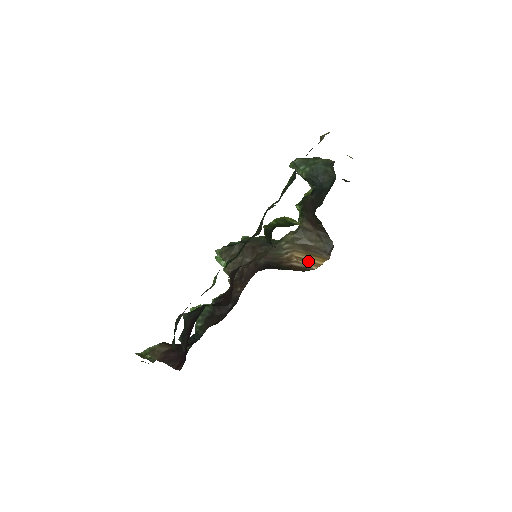
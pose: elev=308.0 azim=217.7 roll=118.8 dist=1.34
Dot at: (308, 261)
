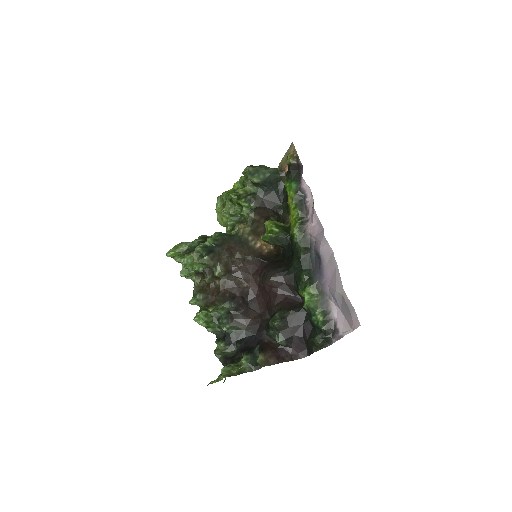
Dot at: (267, 245)
